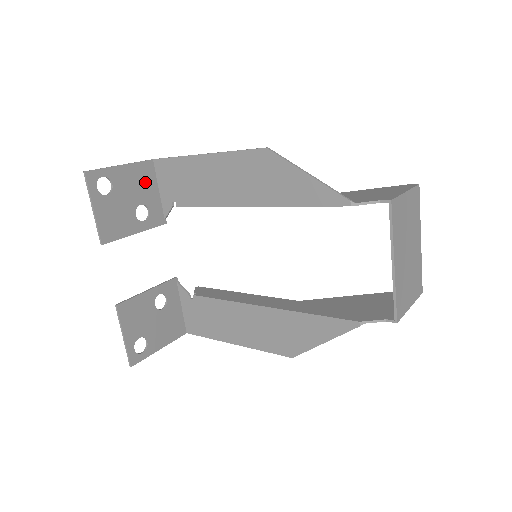
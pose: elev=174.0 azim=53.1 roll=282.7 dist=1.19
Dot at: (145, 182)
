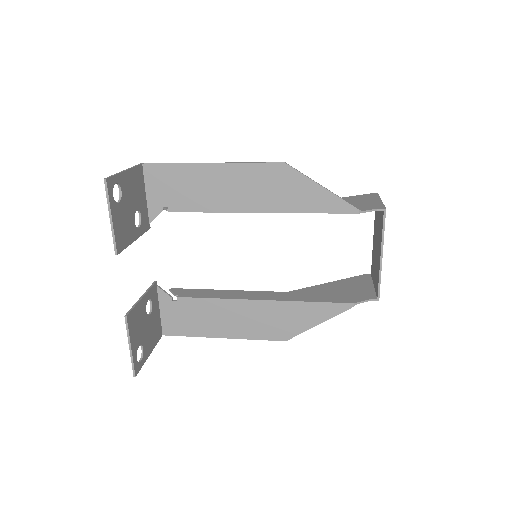
Dot at: (138, 187)
